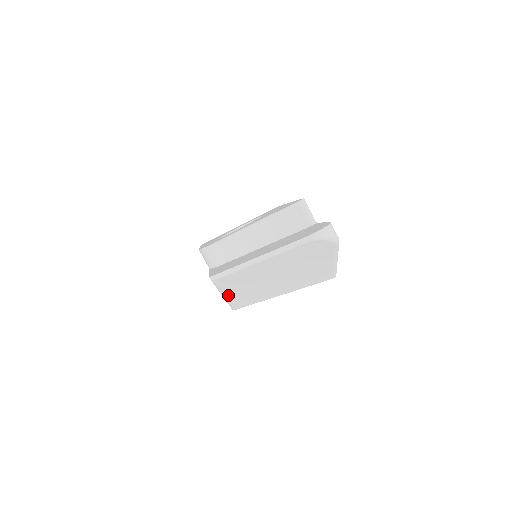
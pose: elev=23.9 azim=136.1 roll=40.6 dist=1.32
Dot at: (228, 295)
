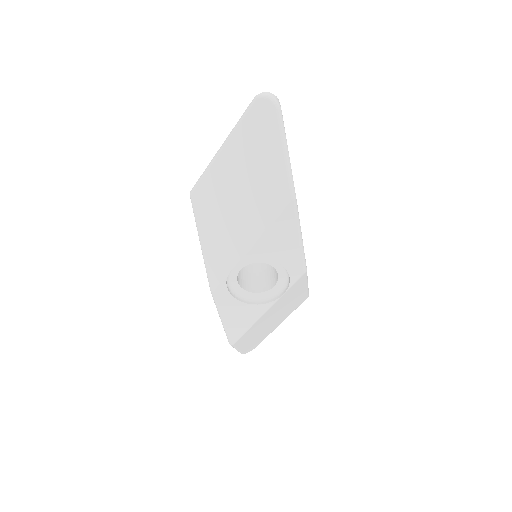
Dot at: (204, 239)
